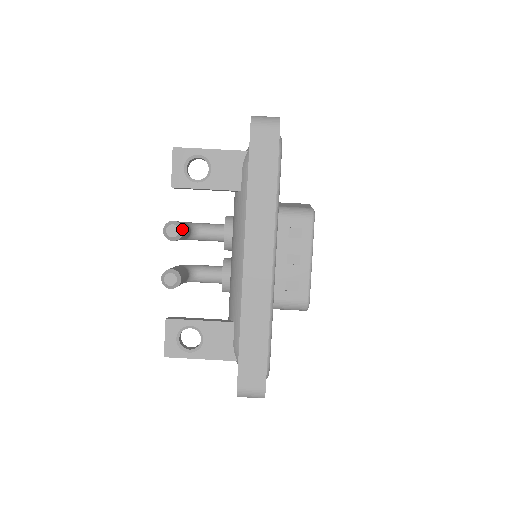
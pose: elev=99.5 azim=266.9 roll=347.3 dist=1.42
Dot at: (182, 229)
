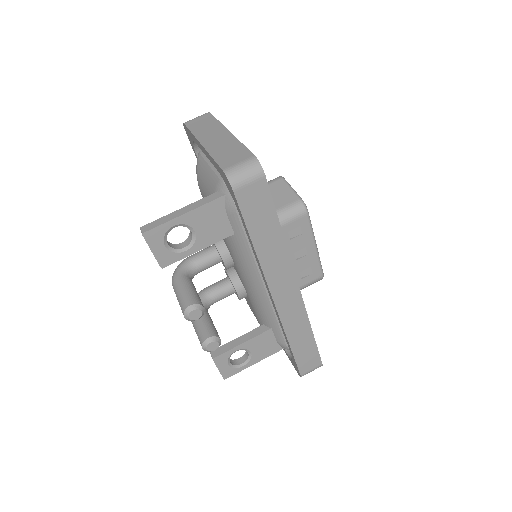
Dot at: (202, 307)
